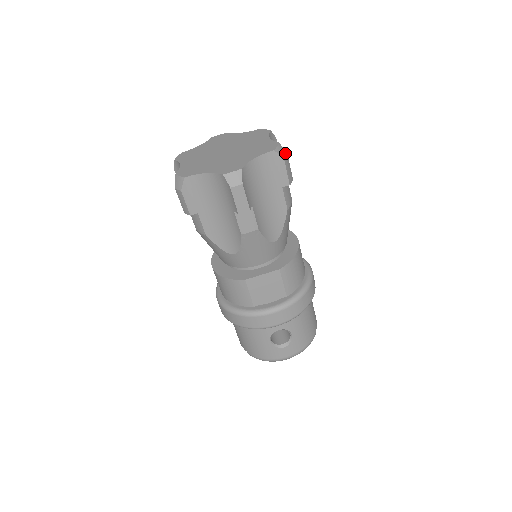
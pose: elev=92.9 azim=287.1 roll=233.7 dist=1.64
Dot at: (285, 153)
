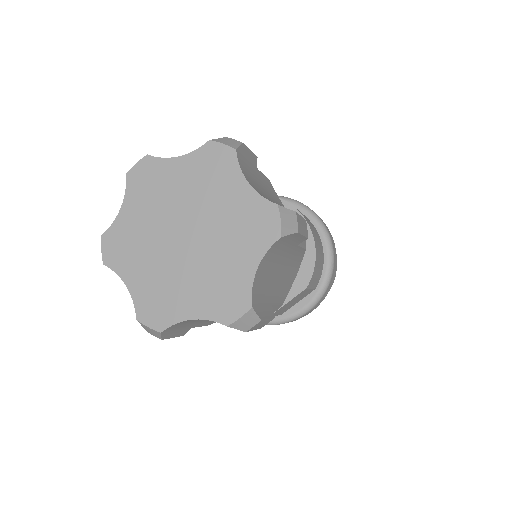
Dot at: (293, 216)
